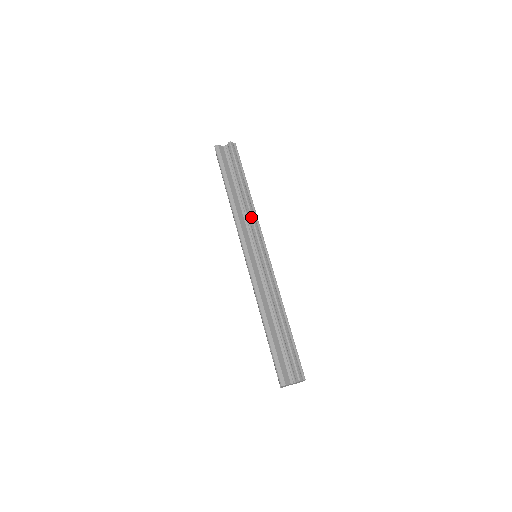
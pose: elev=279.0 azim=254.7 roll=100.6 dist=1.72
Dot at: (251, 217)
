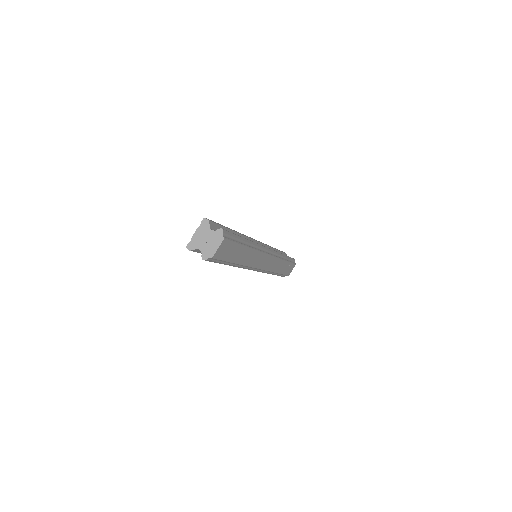
Dot at: (276, 251)
